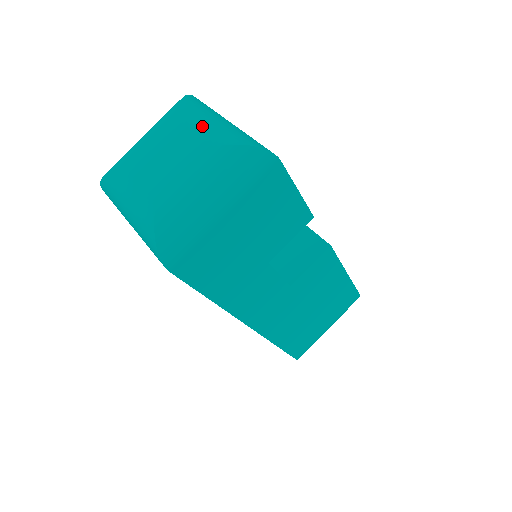
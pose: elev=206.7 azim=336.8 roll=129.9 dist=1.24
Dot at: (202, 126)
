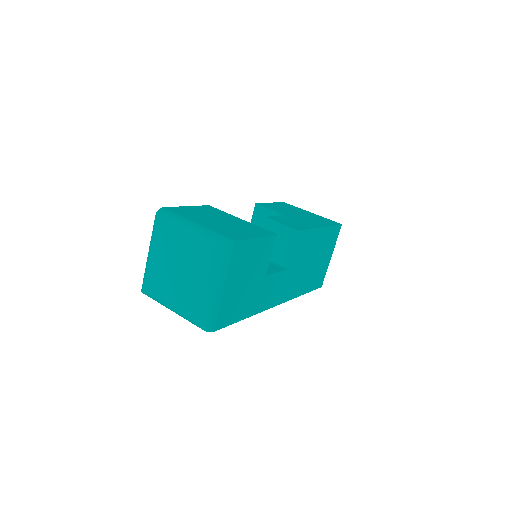
Dot at: (180, 244)
